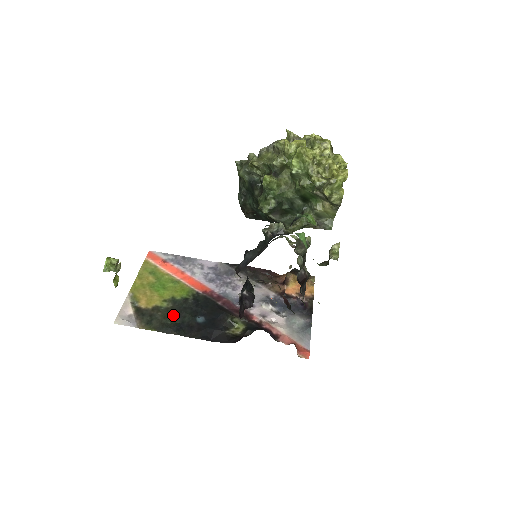
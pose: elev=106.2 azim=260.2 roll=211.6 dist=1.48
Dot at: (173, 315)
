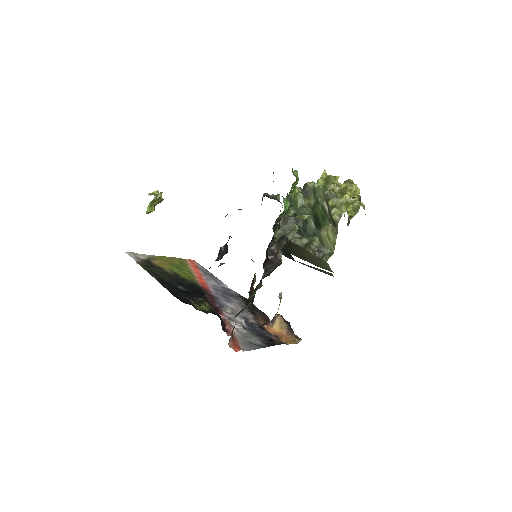
Dot at: (167, 276)
